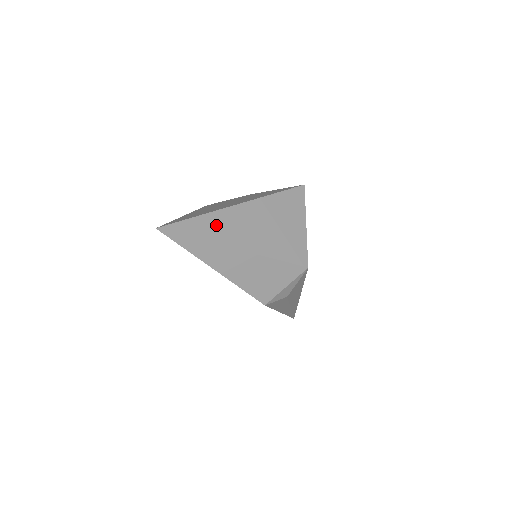
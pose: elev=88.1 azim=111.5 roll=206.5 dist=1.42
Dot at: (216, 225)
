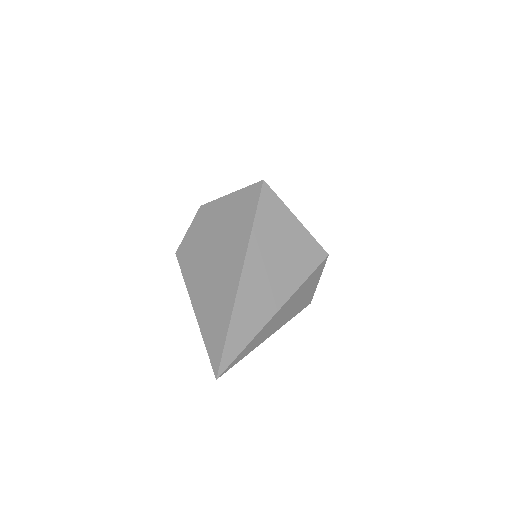
Dot at: (246, 315)
